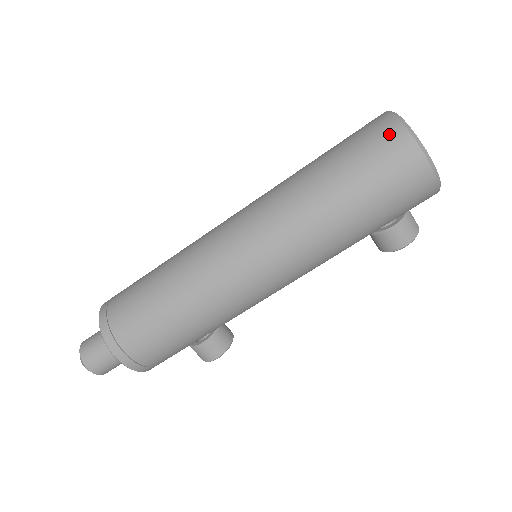
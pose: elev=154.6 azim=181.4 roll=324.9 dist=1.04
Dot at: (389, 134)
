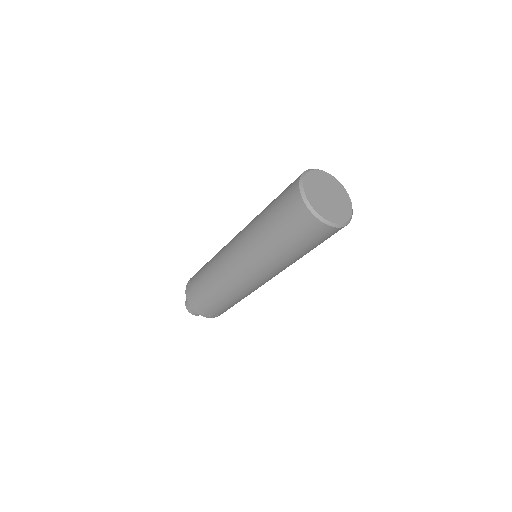
Dot at: (313, 226)
